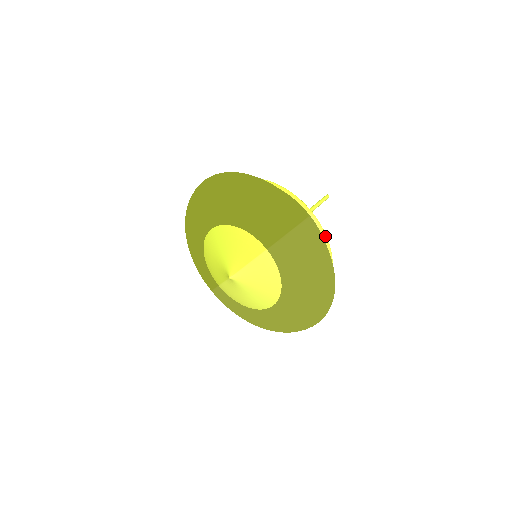
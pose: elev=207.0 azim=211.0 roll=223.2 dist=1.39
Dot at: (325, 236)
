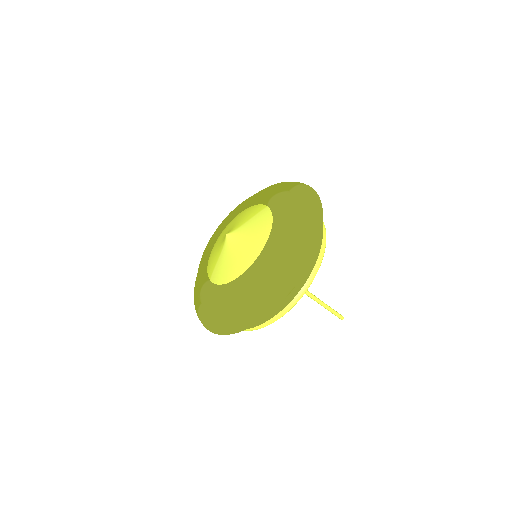
Dot at: occluded
